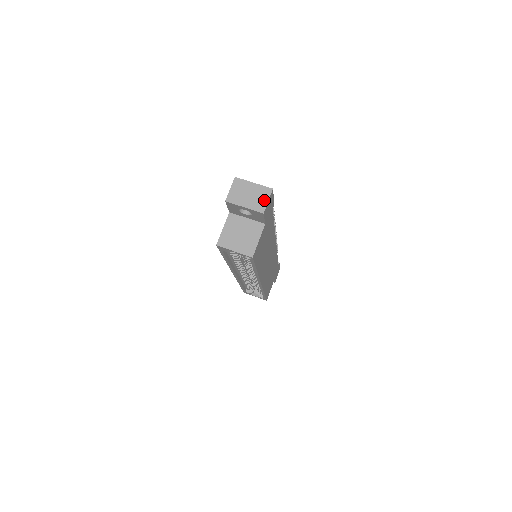
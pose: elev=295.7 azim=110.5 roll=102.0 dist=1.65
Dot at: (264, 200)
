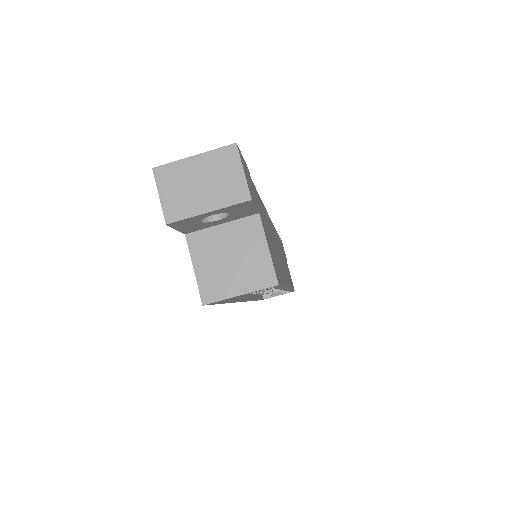
Dot at: (235, 175)
